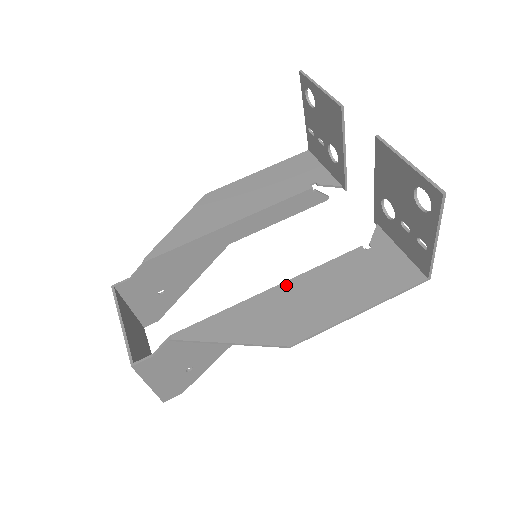
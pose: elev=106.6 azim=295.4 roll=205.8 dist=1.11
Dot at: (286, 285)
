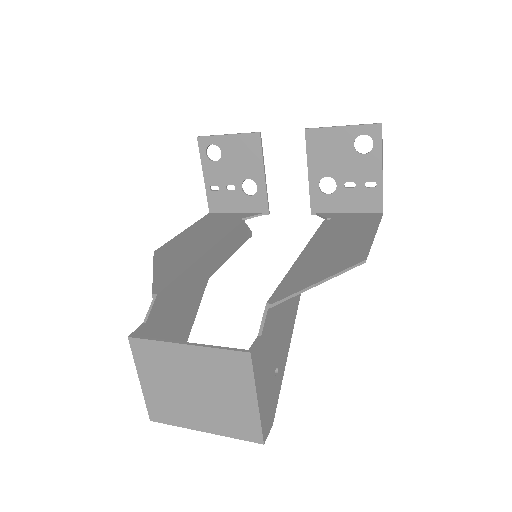
Dot at: (309, 247)
